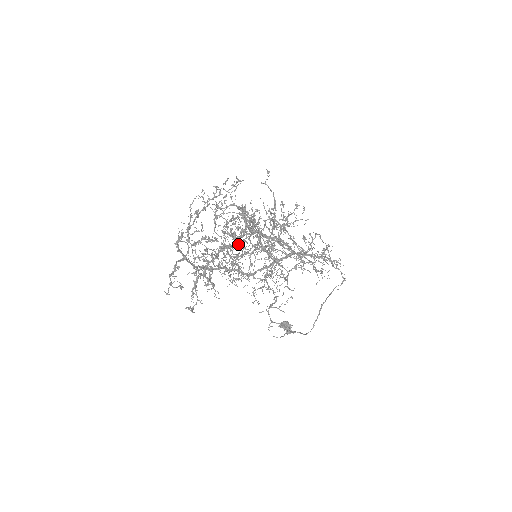
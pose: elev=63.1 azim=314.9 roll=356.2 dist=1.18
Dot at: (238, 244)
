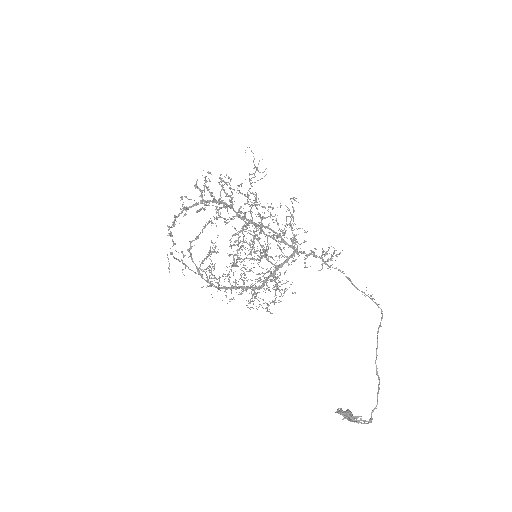
Dot at: (227, 223)
